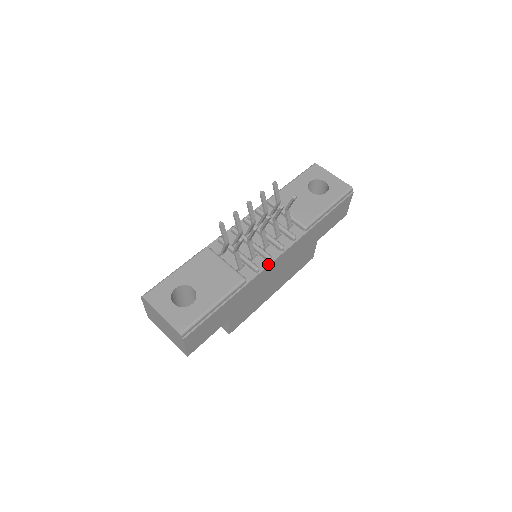
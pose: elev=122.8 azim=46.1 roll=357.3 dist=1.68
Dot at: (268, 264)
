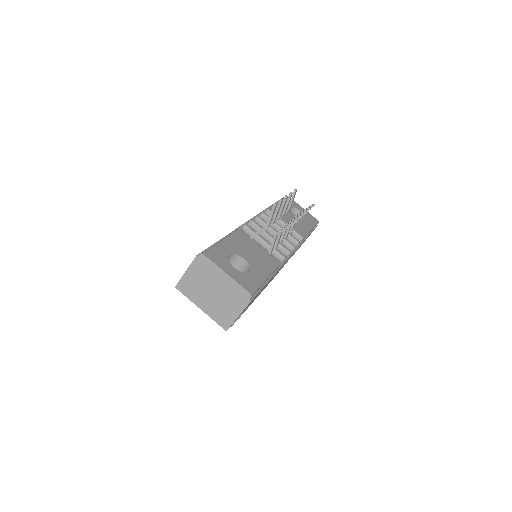
Dot at: (287, 258)
